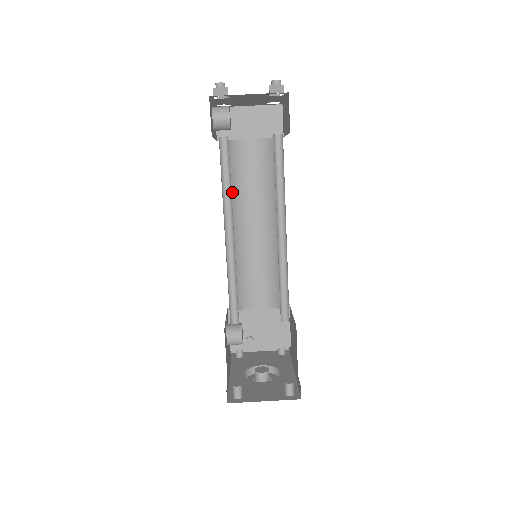
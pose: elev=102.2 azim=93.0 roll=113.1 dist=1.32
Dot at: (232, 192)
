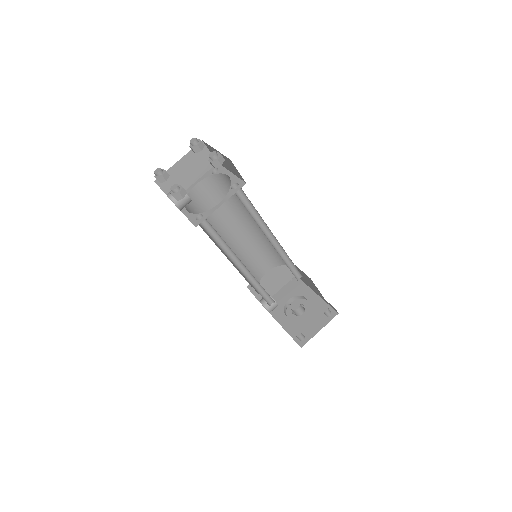
Dot at: occluded
